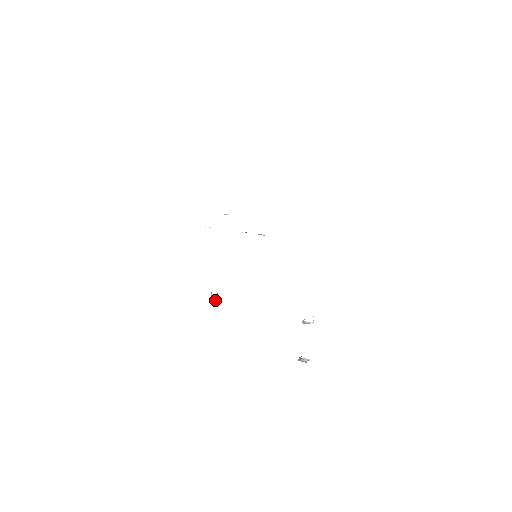
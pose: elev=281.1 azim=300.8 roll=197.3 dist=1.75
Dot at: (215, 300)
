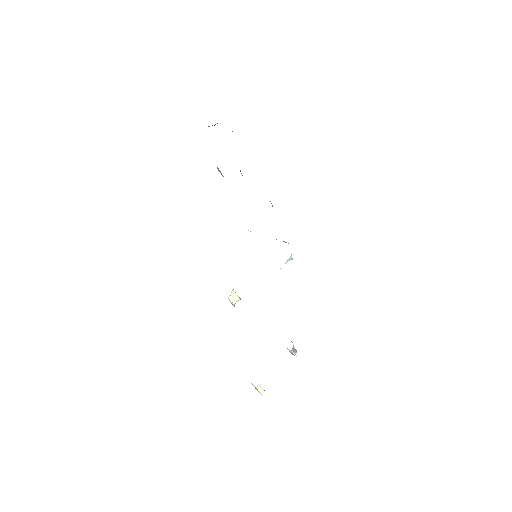
Dot at: (234, 304)
